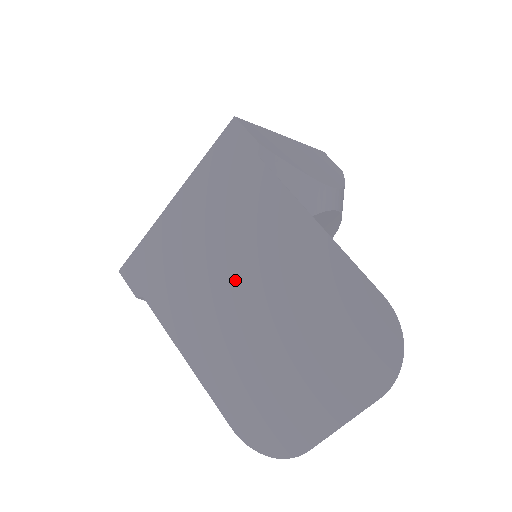
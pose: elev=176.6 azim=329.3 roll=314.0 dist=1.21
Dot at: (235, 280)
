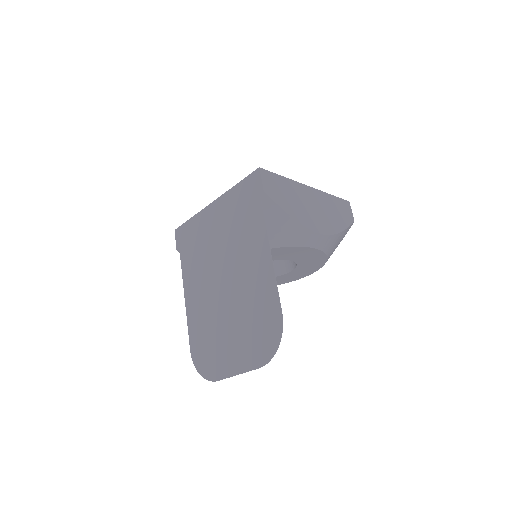
Dot at: (223, 266)
